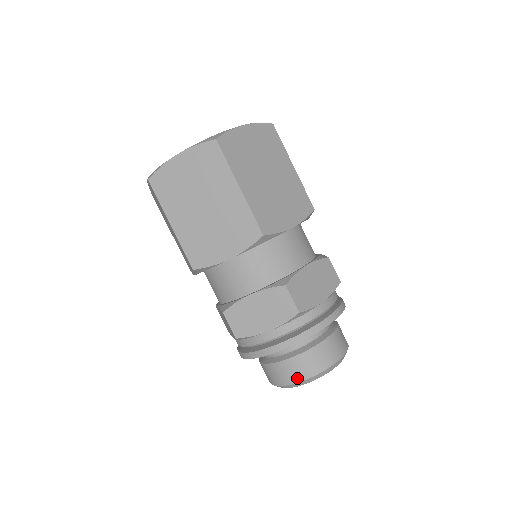
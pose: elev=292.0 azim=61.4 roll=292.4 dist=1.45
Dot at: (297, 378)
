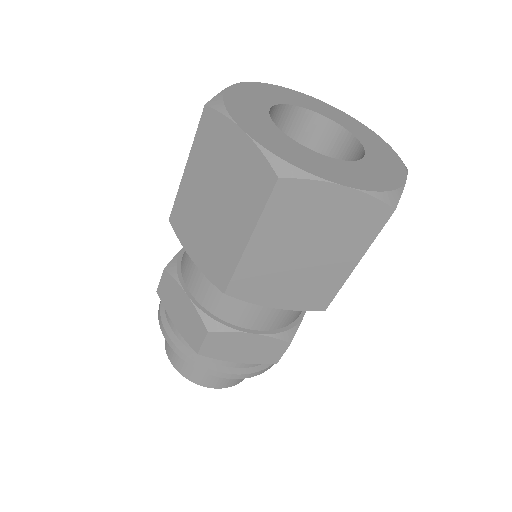
Dot at: (171, 358)
